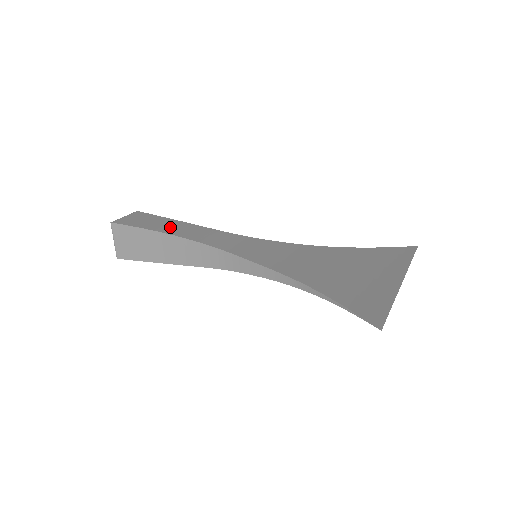
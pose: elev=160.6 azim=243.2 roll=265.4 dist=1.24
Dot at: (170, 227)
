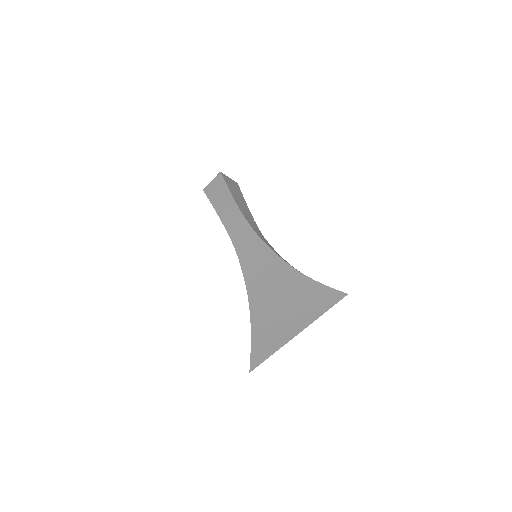
Dot at: (224, 208)
